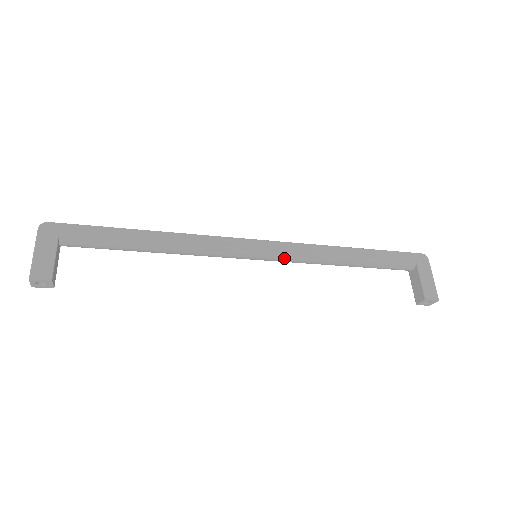
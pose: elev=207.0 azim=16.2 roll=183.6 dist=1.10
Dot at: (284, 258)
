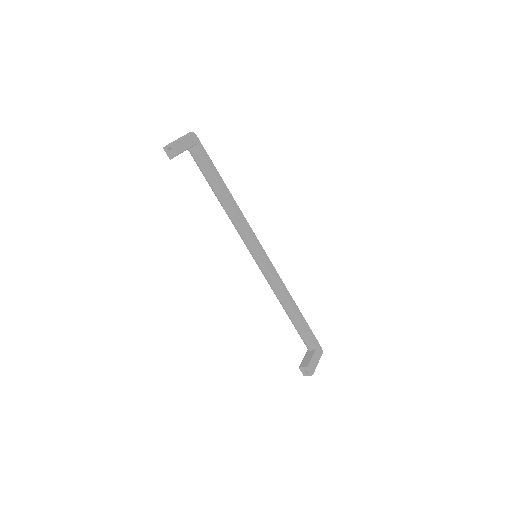
Dot at: (267, 271)
